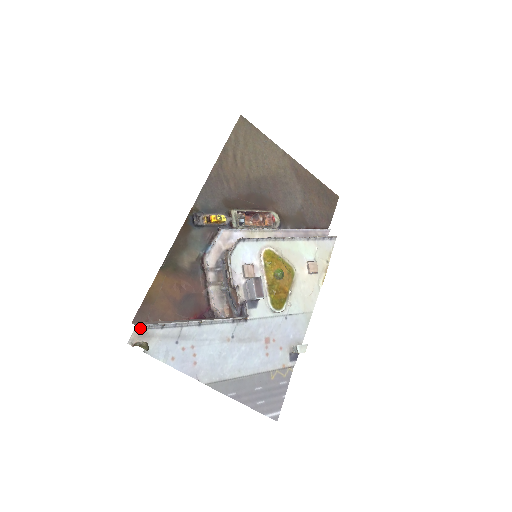
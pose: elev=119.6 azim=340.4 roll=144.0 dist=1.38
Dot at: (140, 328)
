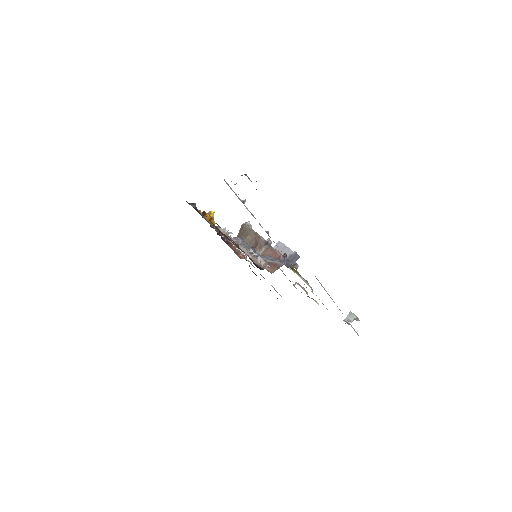
Dot at: occluded
